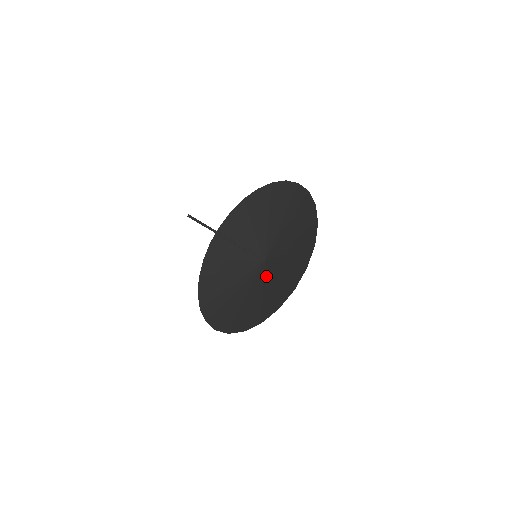
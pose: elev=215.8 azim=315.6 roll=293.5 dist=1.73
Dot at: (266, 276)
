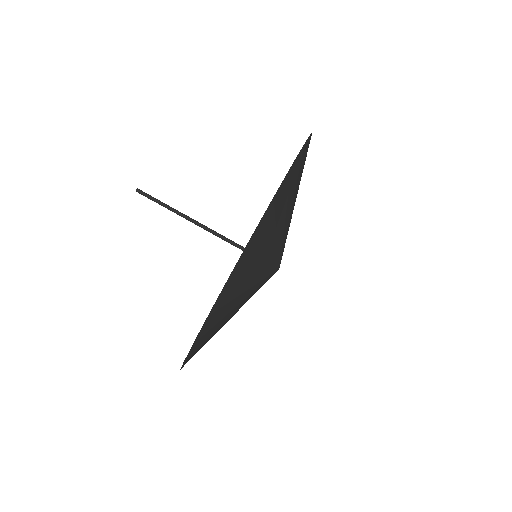
Dot at: occluded
